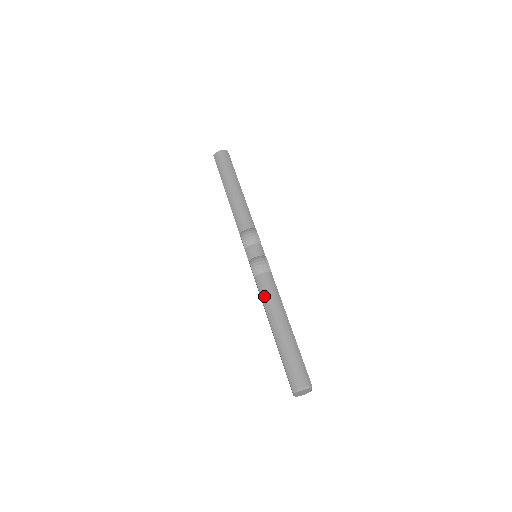
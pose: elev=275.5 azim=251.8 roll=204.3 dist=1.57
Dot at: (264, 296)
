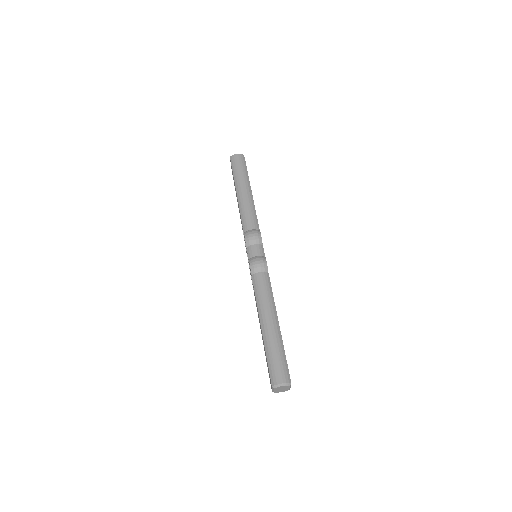
Dot at: (258, 293)
